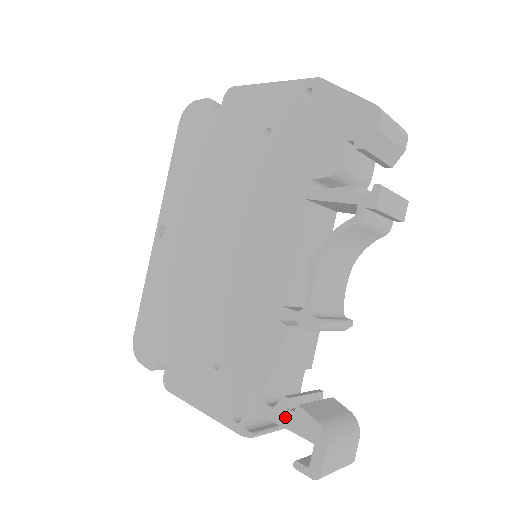
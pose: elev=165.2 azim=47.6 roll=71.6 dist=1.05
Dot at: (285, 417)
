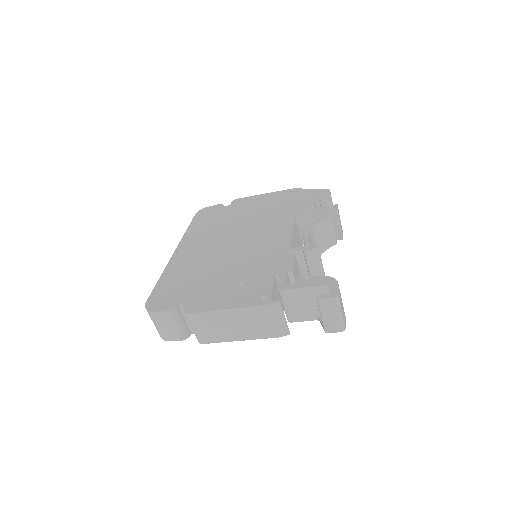
Dot at: (304, 283)
